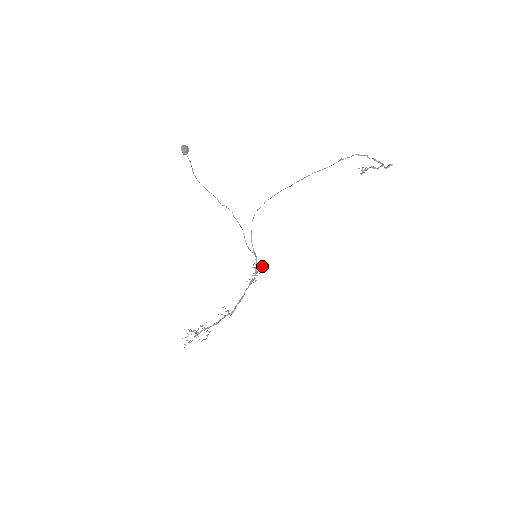
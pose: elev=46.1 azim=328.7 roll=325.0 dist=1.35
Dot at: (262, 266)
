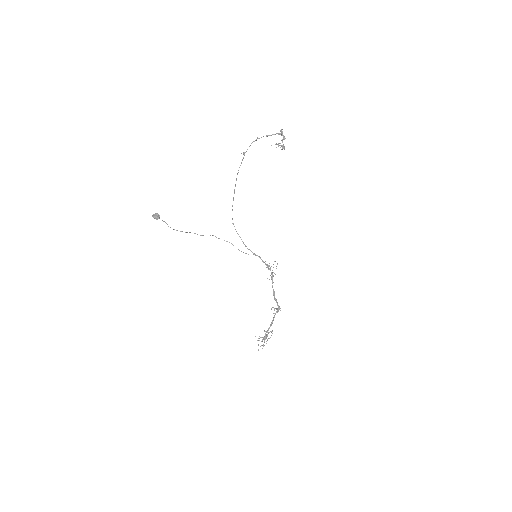
Dot at: (274, 261)
